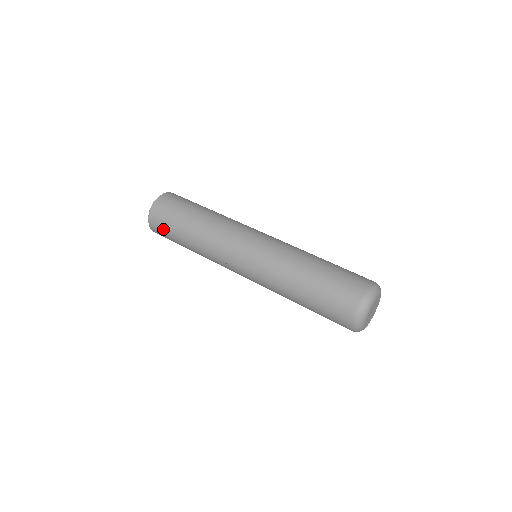
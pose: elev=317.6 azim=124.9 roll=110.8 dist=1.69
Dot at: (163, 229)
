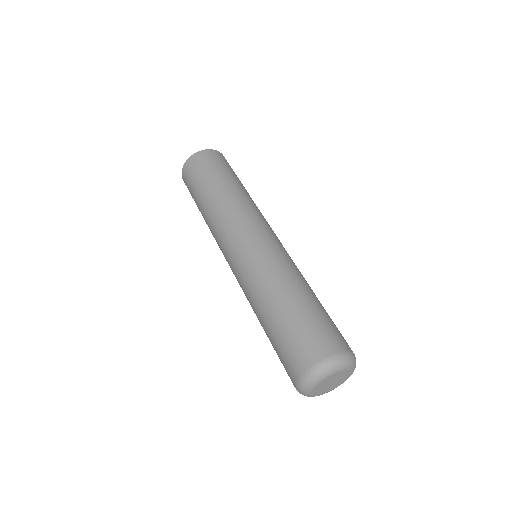
Dot at: occluded
